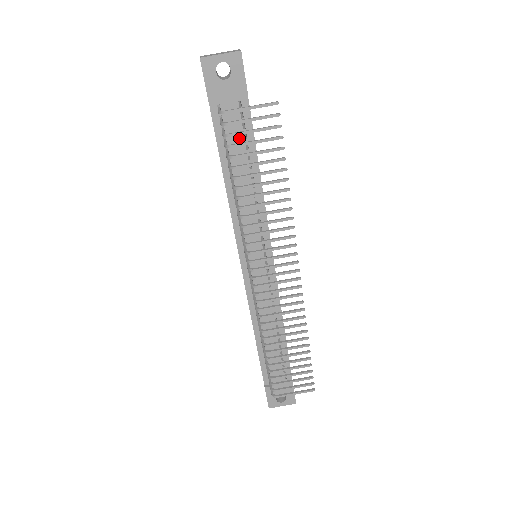
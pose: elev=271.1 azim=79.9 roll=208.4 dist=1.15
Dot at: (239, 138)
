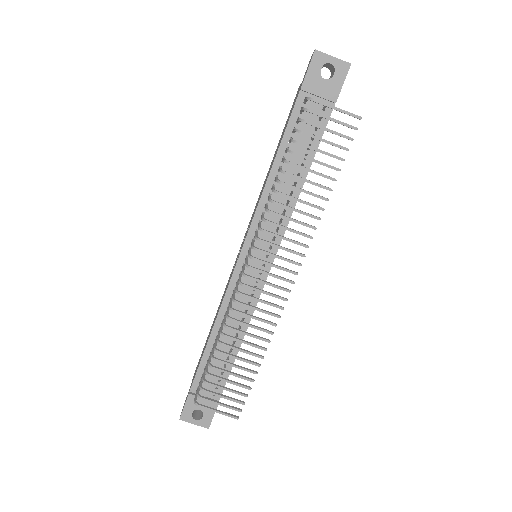
Dot at: (307, 136)
